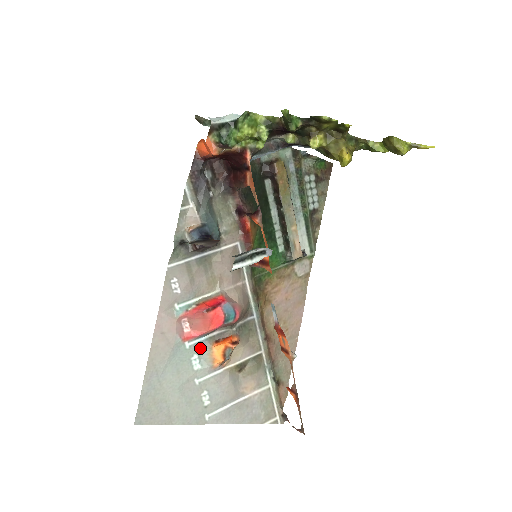
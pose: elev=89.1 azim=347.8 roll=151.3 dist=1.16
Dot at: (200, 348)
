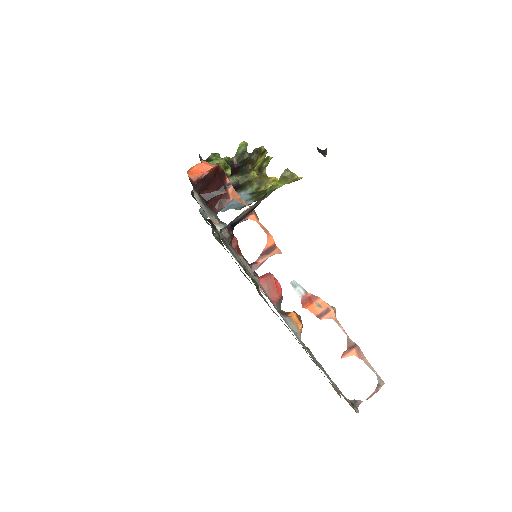
Dot at: (282, 316)
